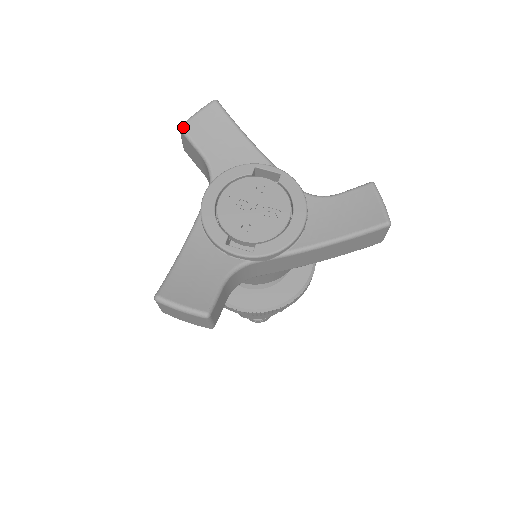
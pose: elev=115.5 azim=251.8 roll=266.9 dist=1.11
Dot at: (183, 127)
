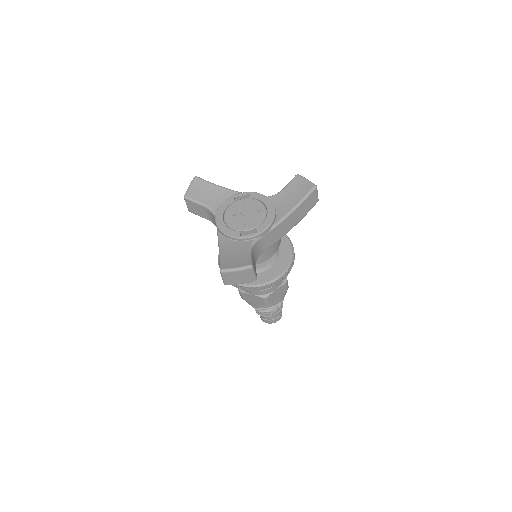
Dot at: (186, 196)
